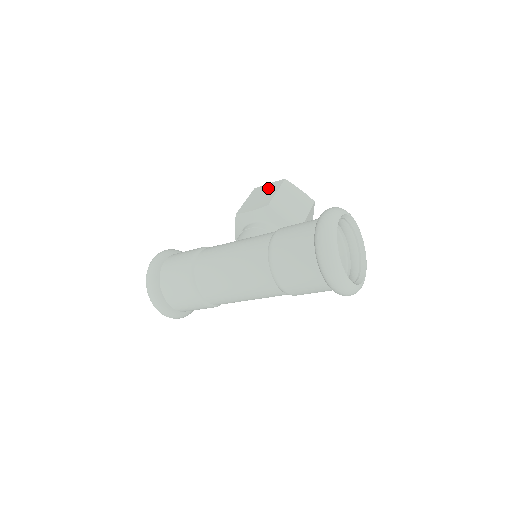
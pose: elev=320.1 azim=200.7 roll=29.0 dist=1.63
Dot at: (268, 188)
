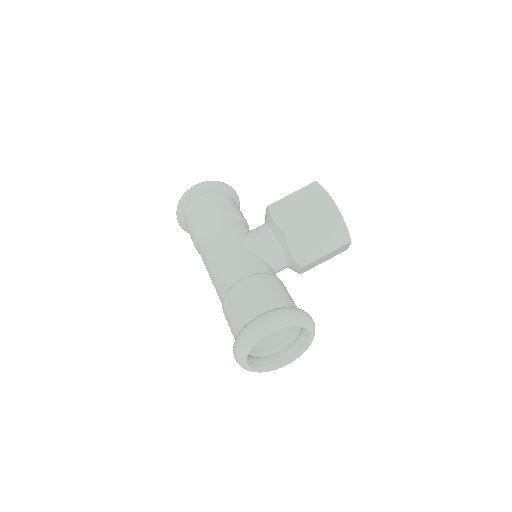
Dot at: (316, 200)
